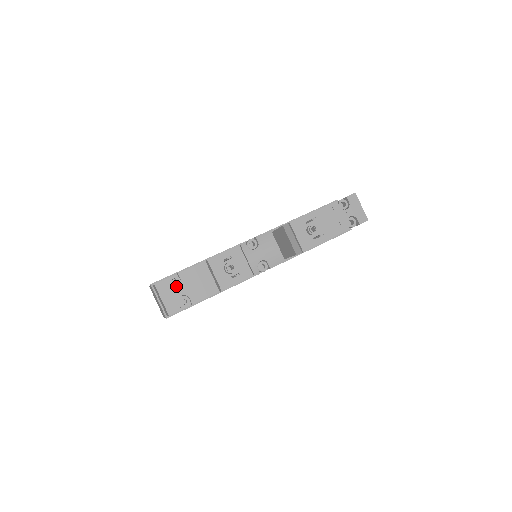
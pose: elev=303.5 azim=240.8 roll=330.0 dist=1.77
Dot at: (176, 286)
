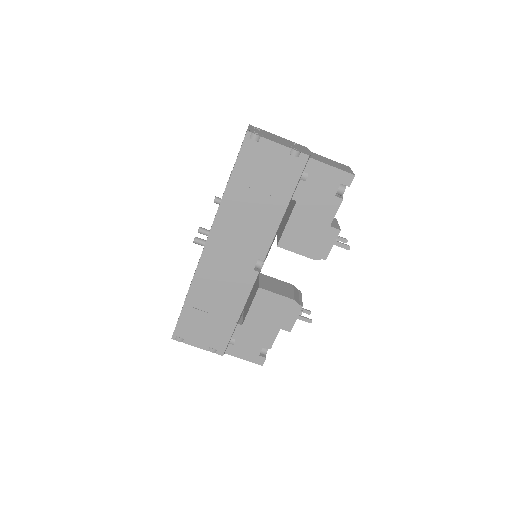
Dot at: occluded
